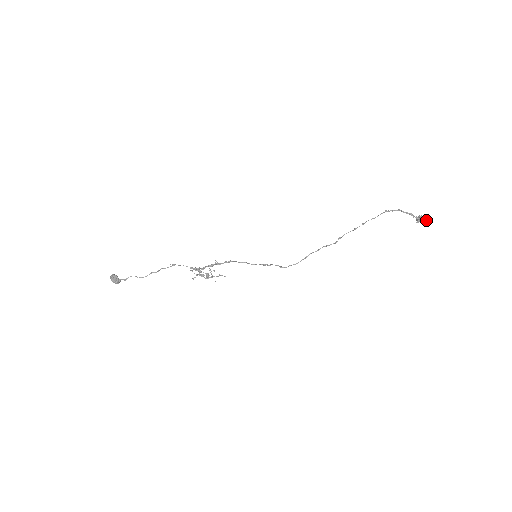
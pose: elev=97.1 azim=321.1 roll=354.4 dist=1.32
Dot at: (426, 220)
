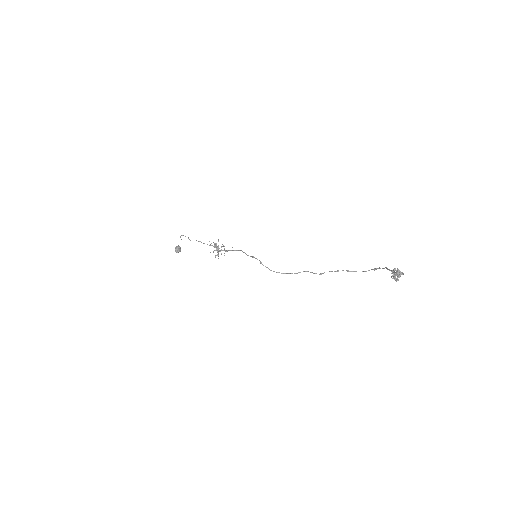
Dot at: (400, 272)
